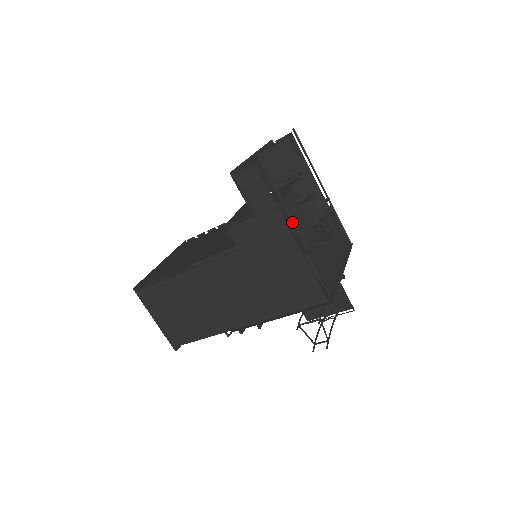
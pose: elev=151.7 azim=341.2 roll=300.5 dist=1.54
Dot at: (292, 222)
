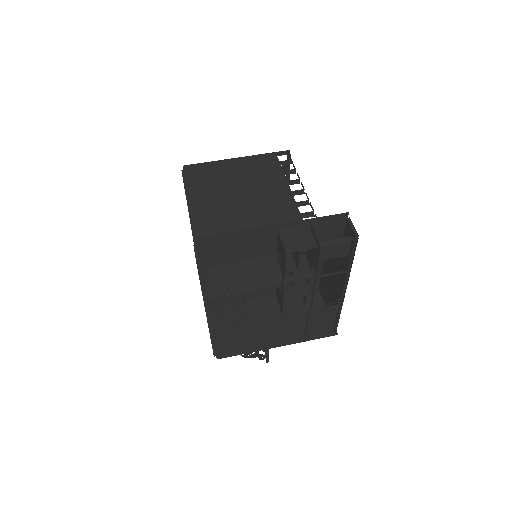
Dot at: (211, 312)
